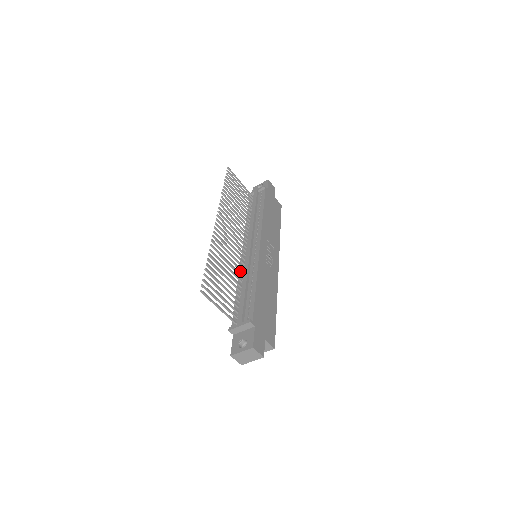
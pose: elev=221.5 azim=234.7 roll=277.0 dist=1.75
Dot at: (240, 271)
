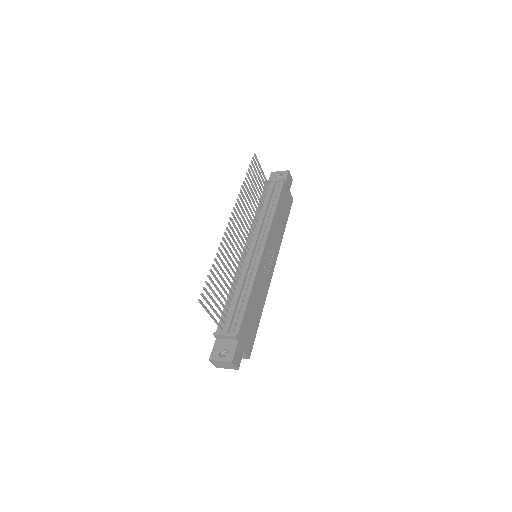
Dot at: (238, 272)
